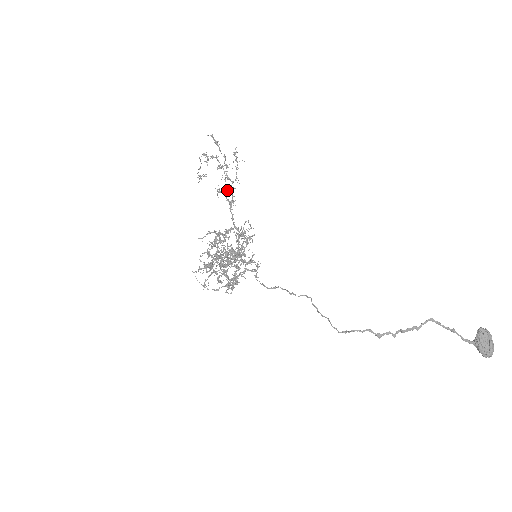
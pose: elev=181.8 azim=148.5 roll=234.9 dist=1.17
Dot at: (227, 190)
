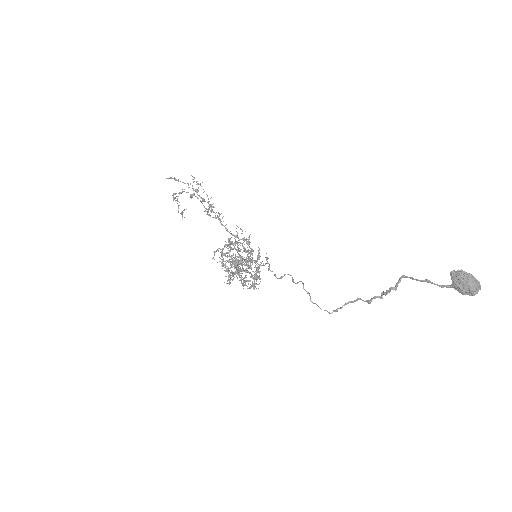
Dot at: occluded
